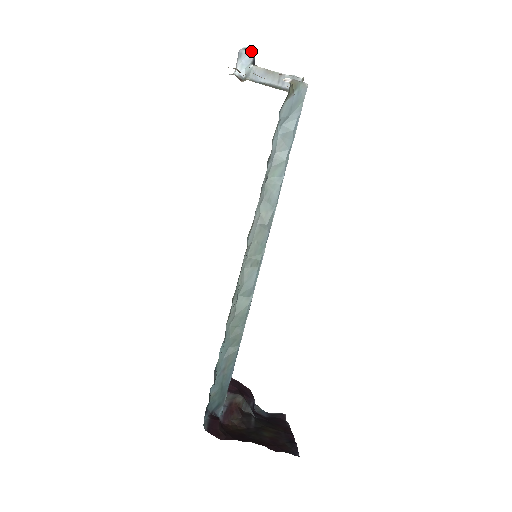
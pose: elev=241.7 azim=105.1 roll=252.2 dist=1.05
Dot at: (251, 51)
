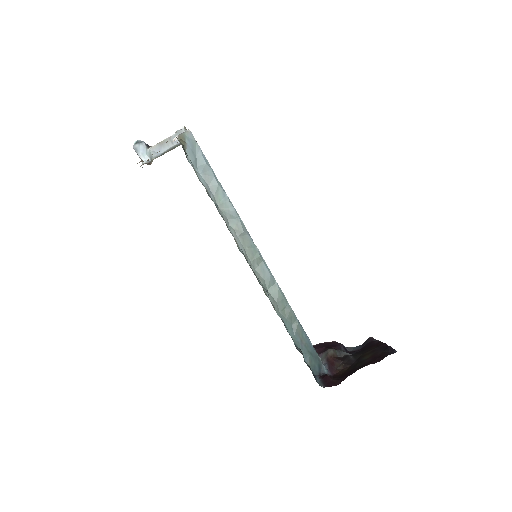
Dot at: (140, 141)
